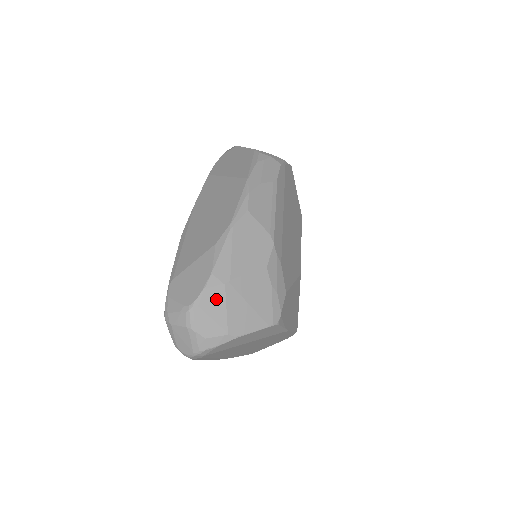
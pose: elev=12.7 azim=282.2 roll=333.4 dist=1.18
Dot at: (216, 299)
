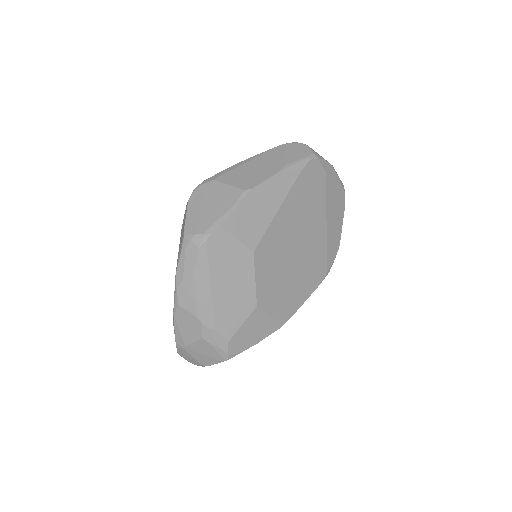
Dot at: (185, 353)
